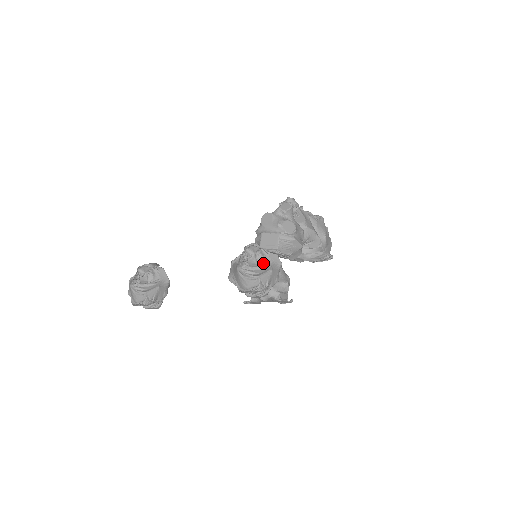
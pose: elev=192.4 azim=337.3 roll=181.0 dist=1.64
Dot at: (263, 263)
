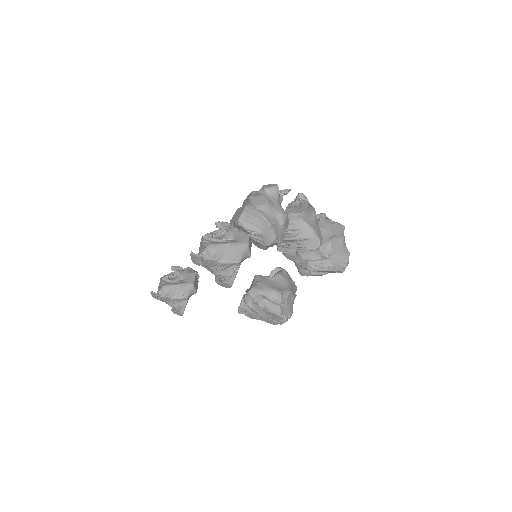
Dot at: (228, 239)
